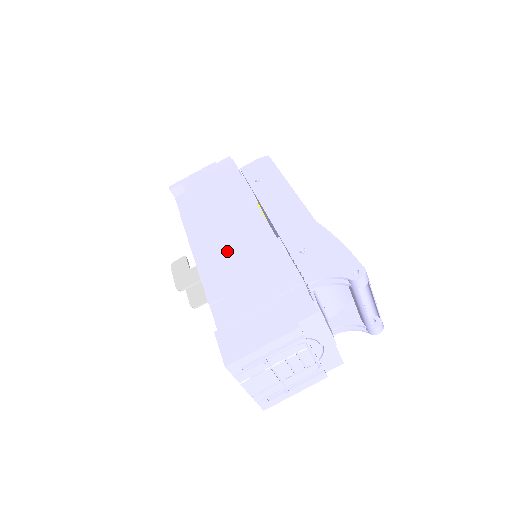
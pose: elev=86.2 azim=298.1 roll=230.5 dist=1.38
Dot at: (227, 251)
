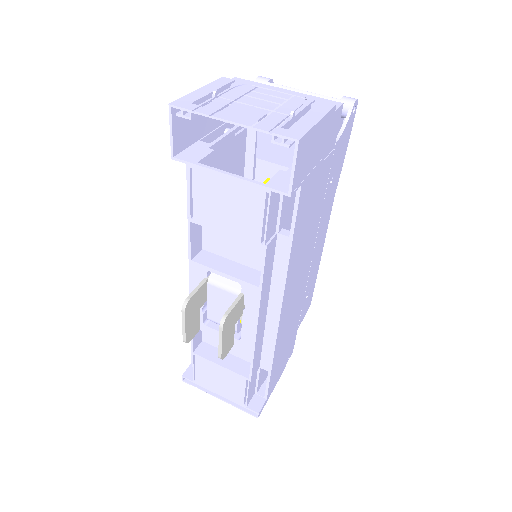
Dot at: occluded
